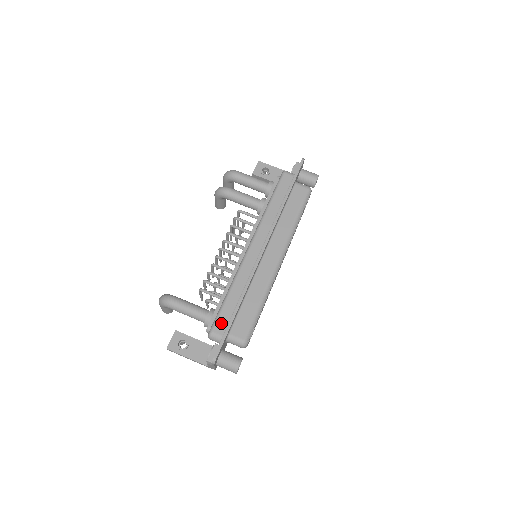
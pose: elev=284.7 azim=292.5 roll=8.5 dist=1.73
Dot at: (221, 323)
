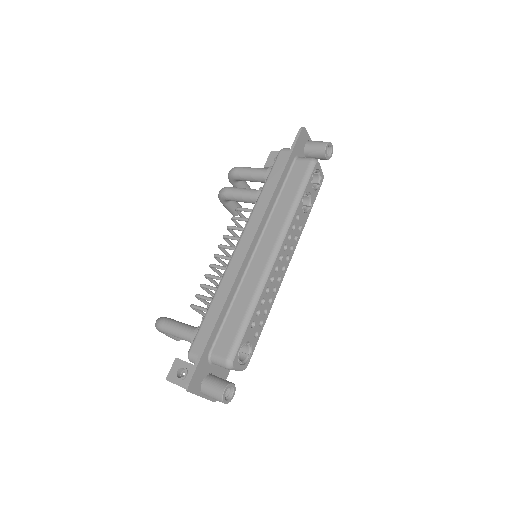
Dot at: (200, 340)
